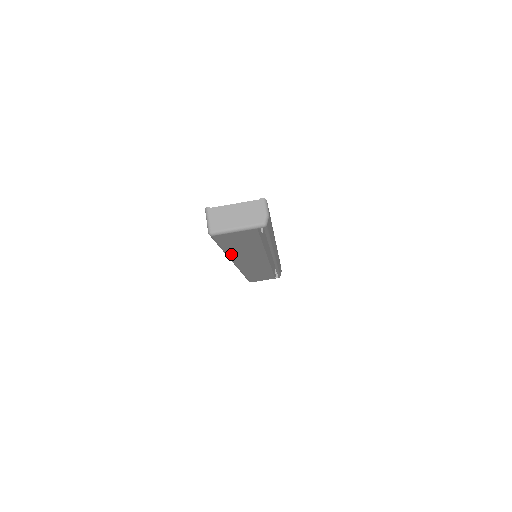
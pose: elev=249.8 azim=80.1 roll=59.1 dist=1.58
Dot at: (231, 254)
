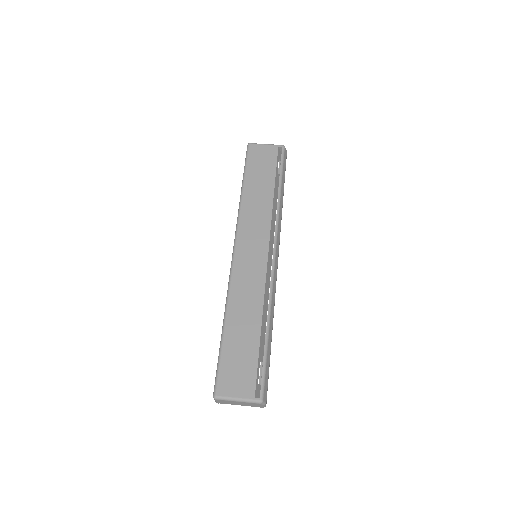
Dot at: (245, 199)
